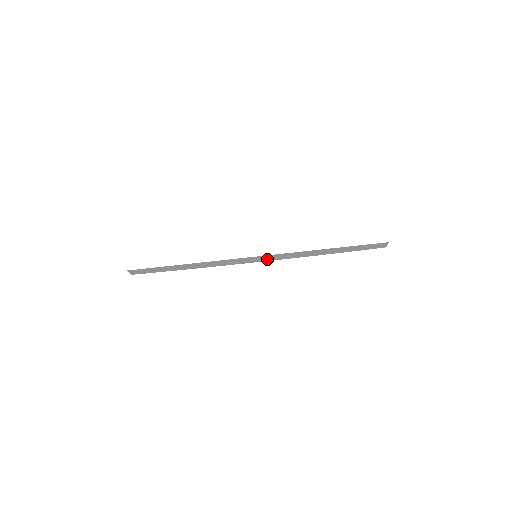
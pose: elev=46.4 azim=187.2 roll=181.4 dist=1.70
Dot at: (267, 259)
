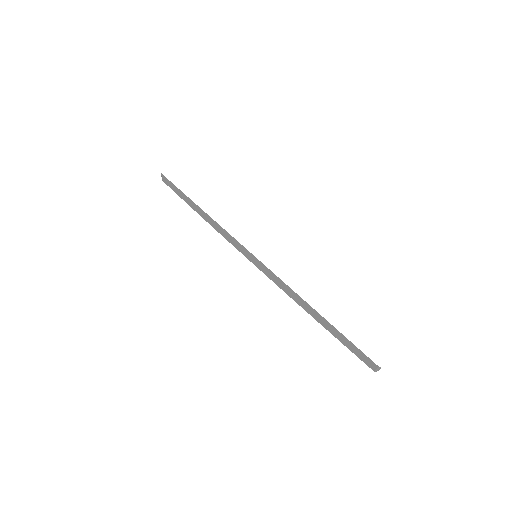
Dot at: (260, 266)
